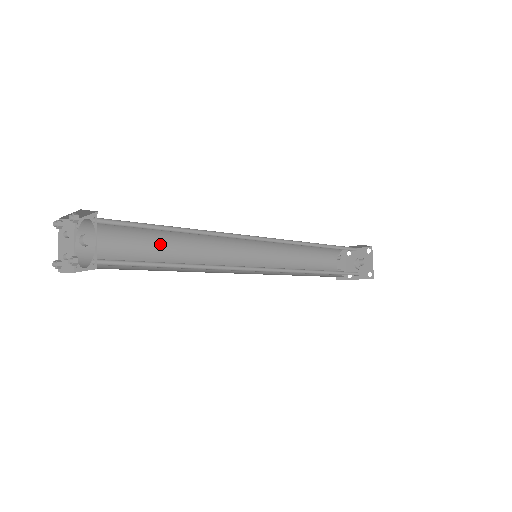
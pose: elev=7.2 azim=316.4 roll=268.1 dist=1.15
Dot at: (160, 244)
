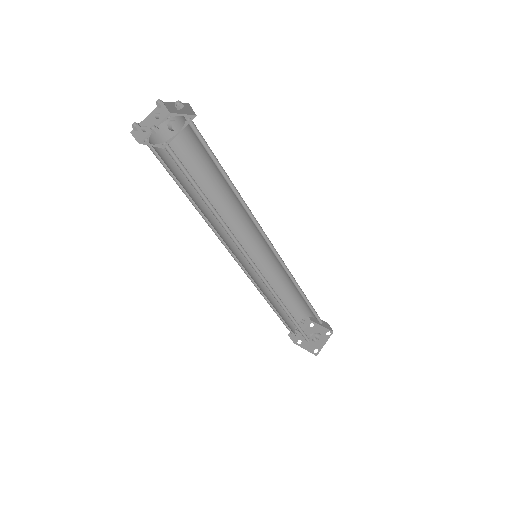
Dot at: (205, 184)
